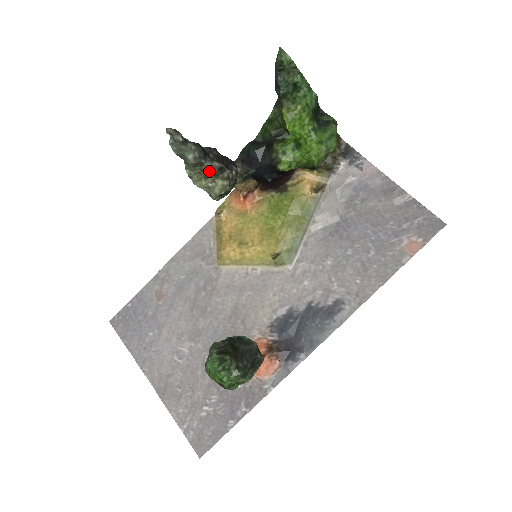
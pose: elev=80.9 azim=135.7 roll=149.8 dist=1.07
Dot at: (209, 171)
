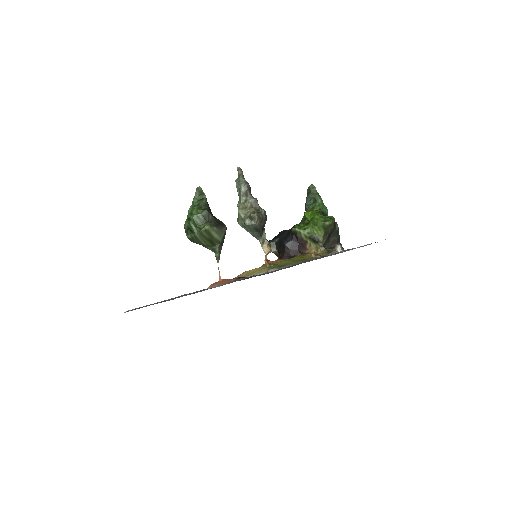
Dot at: (249, 201)
